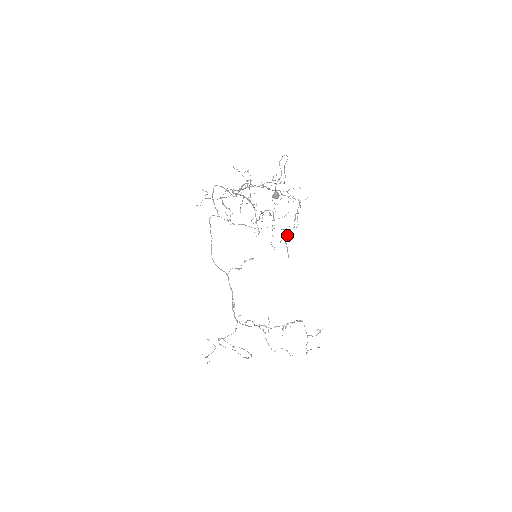
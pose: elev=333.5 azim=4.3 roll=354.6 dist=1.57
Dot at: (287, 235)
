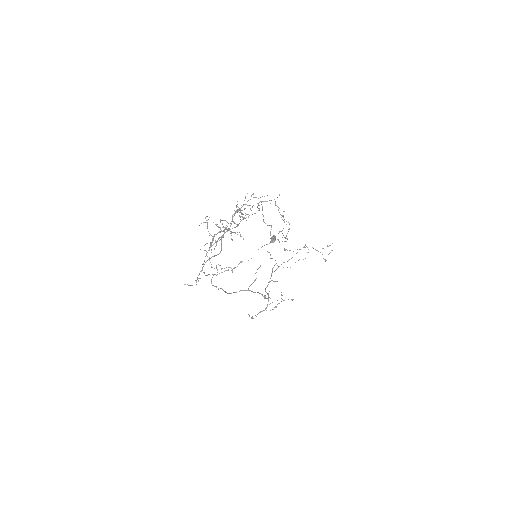
Dot at: occluded
